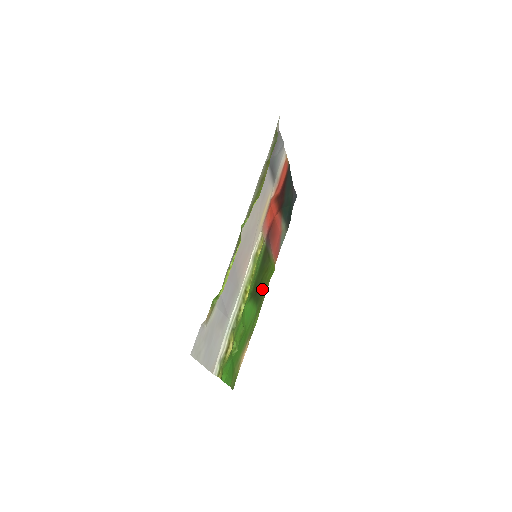
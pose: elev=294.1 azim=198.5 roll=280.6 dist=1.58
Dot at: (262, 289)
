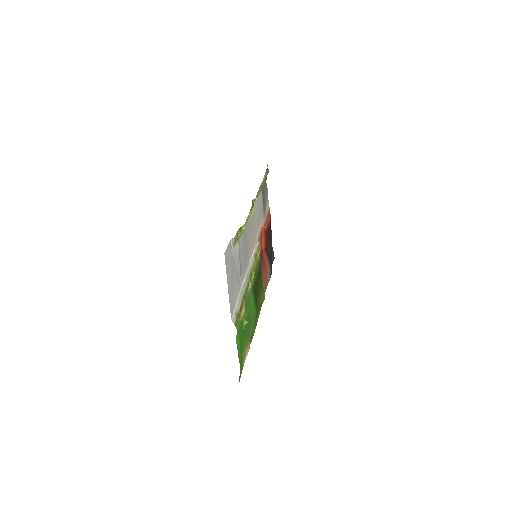
Dot at: (258, 301)
